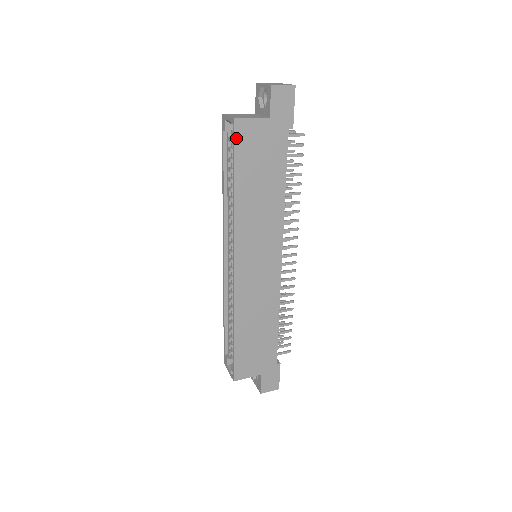
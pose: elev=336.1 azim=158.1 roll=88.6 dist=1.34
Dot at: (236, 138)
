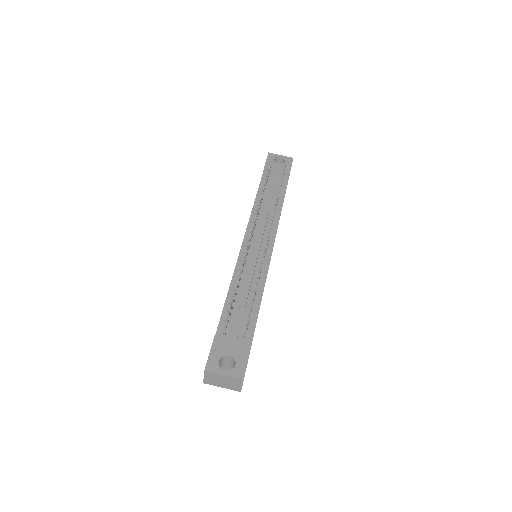
Dot at: occluded
